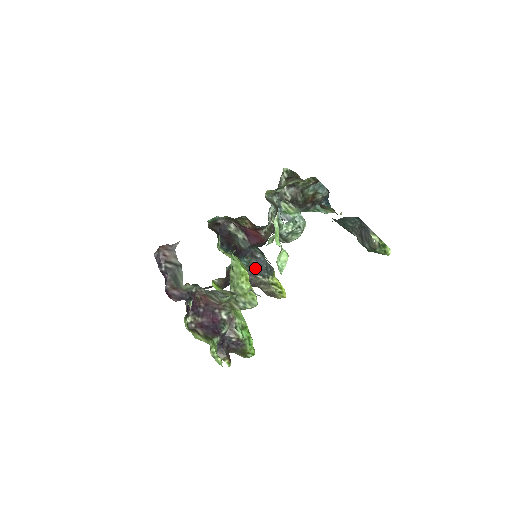
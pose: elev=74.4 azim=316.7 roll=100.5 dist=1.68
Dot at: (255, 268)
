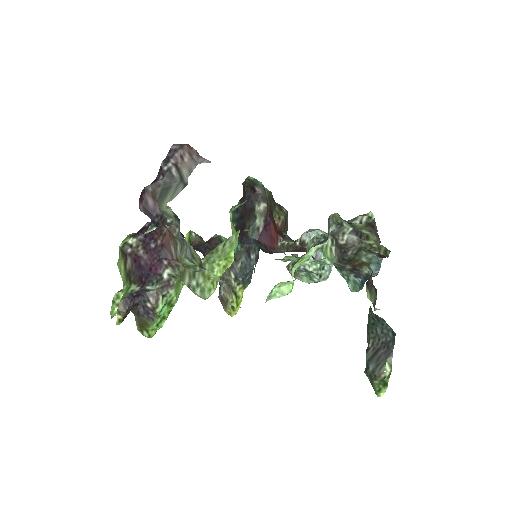
Dot at: (238, 263)
